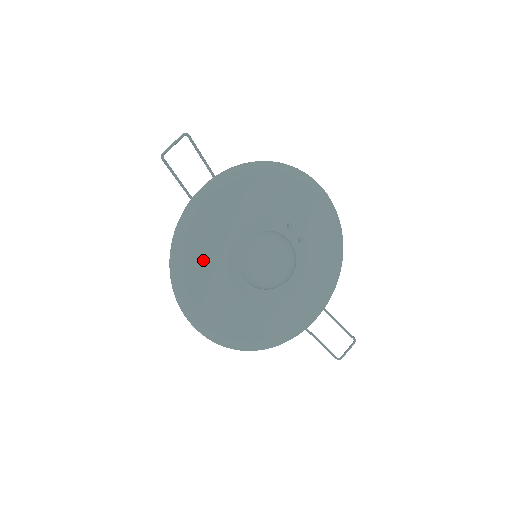
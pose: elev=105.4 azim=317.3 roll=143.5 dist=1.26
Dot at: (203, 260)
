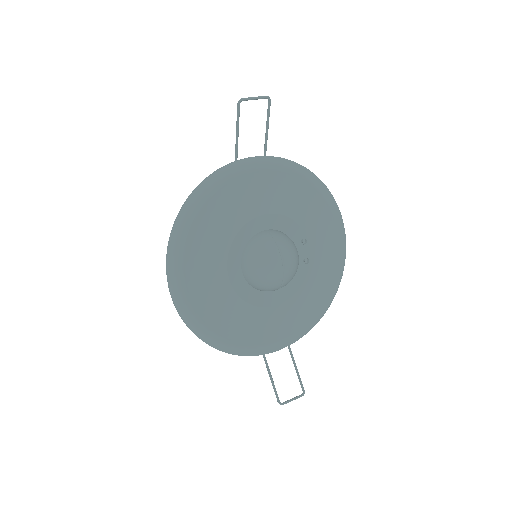
Dot at: (216, 219)
